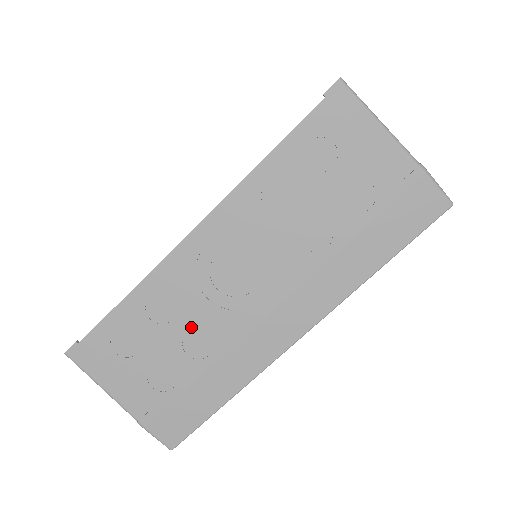
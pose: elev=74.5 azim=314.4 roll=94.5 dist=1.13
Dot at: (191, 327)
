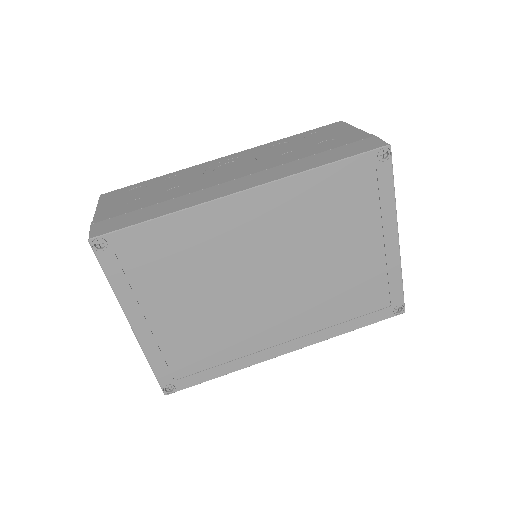
Dot at: (181, 185)
